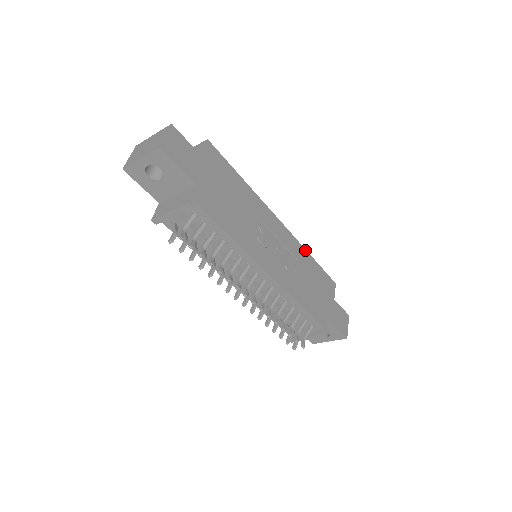
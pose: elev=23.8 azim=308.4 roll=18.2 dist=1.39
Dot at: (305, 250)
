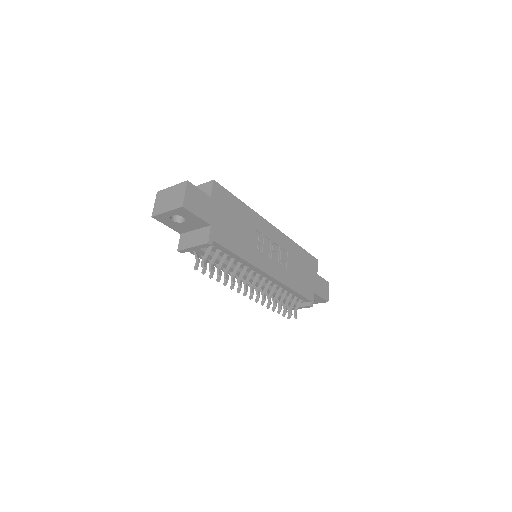
Dot at: (293, 242)
